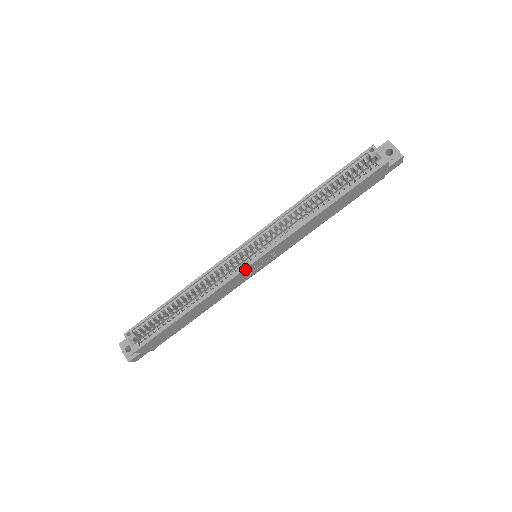
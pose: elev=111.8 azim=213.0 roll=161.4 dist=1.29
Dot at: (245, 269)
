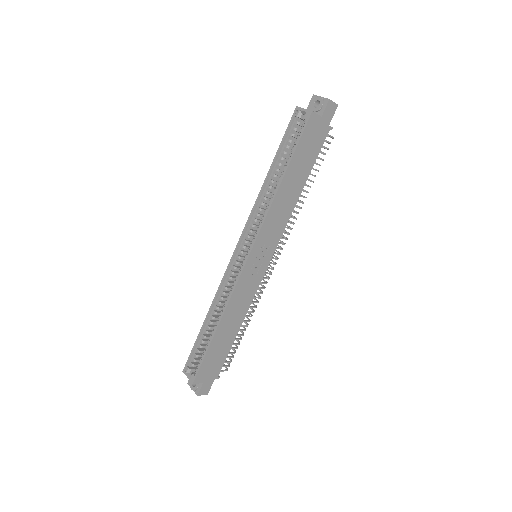
Dot at: (243, 270)
